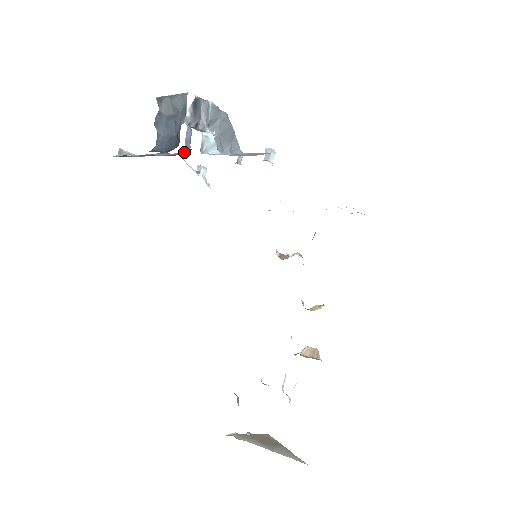
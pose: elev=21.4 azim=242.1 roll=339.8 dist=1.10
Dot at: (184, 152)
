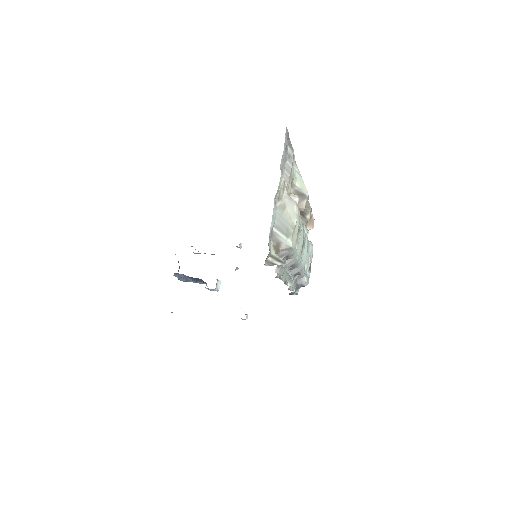
Dot at: occluded
